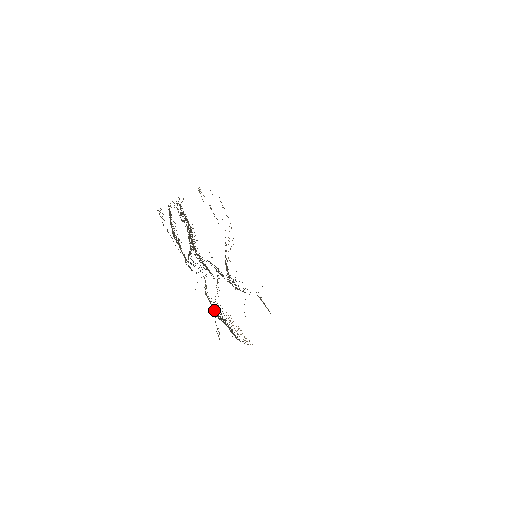
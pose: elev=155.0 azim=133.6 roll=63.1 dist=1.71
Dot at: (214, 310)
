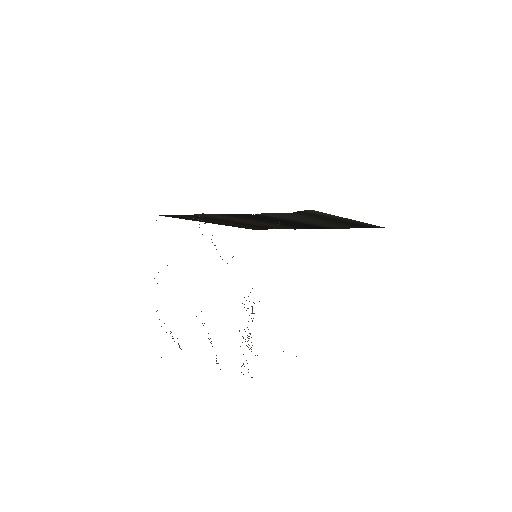
Dot at: occluded
